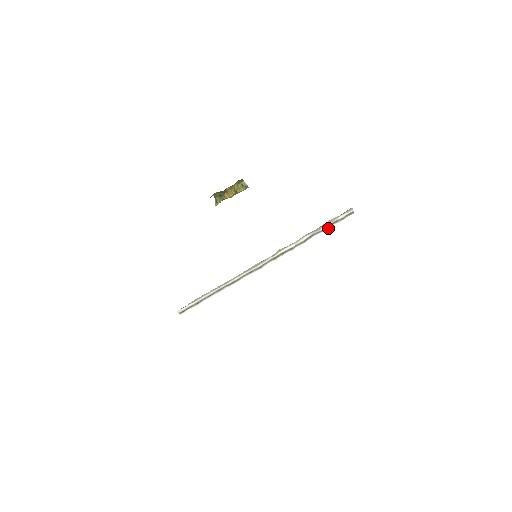
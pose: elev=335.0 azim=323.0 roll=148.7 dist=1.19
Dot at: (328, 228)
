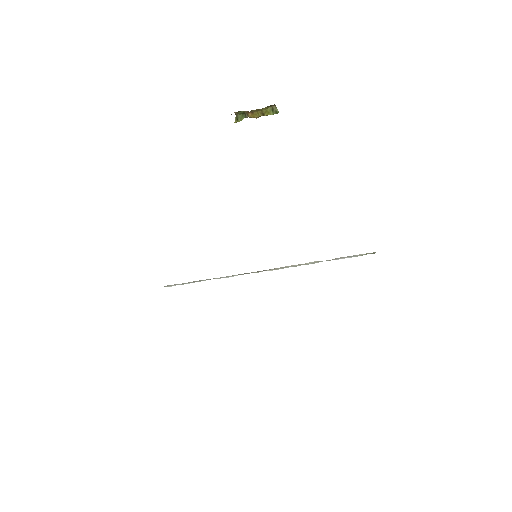
Dot at: (341, 258)
